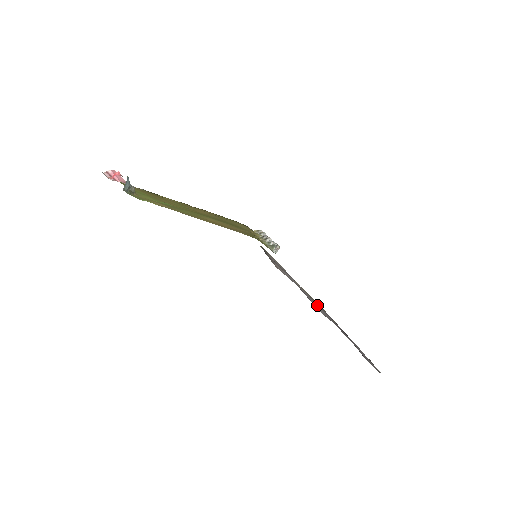
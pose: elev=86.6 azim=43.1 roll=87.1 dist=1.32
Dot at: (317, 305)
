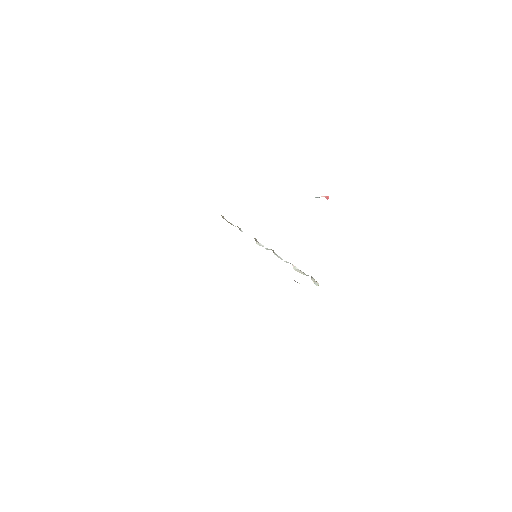
Dot at: occluded
